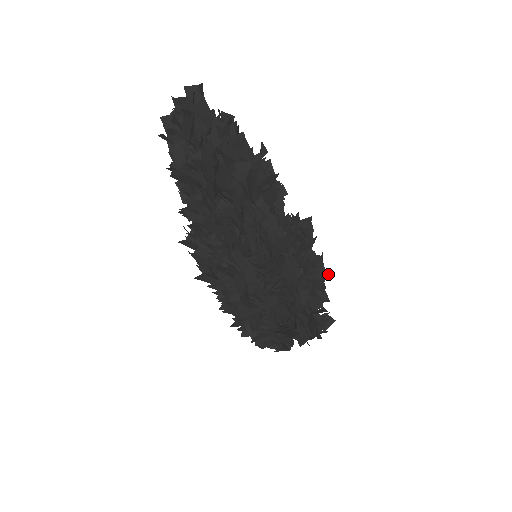
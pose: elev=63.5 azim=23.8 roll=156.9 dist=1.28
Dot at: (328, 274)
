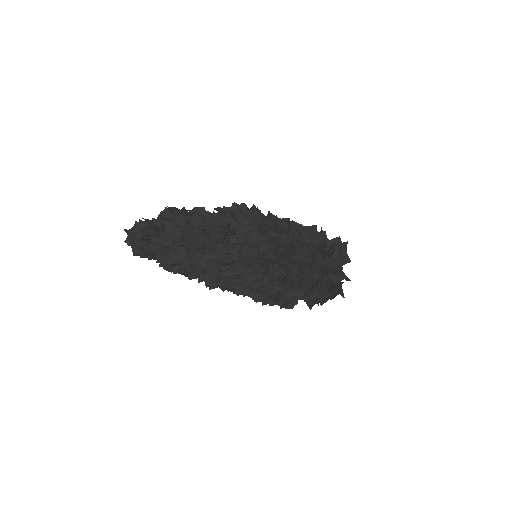
Dot at: occluded
